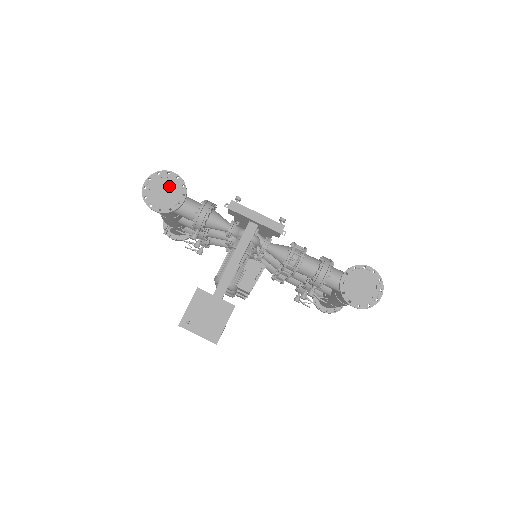
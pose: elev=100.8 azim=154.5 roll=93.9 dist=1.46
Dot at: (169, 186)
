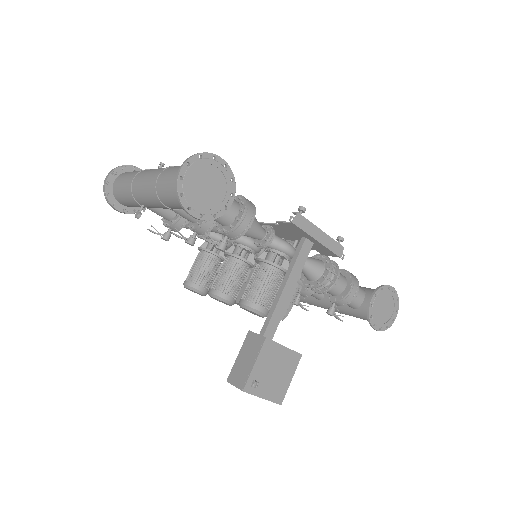
Dot at: (214, 179)
